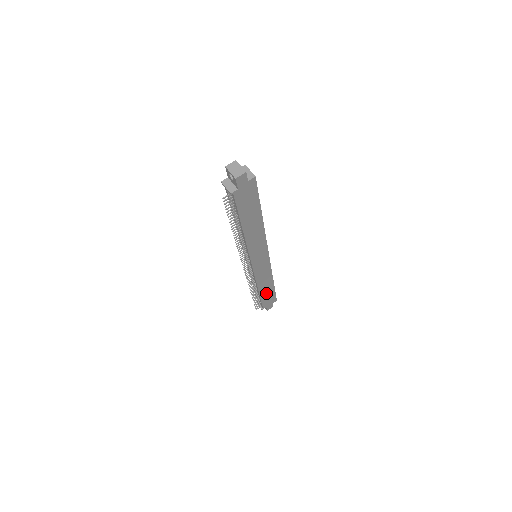
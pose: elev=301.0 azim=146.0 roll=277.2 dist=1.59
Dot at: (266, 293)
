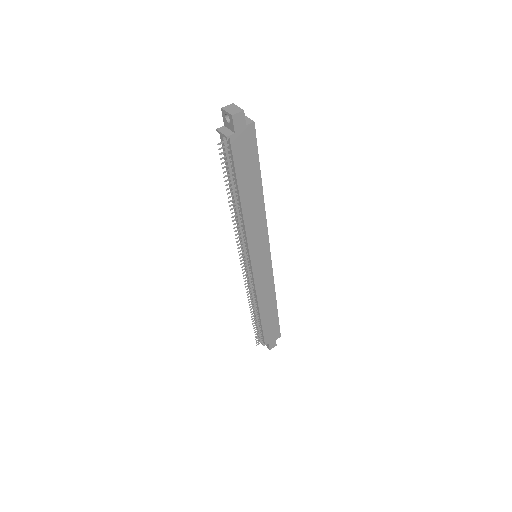
Dot at: (268, 319)
